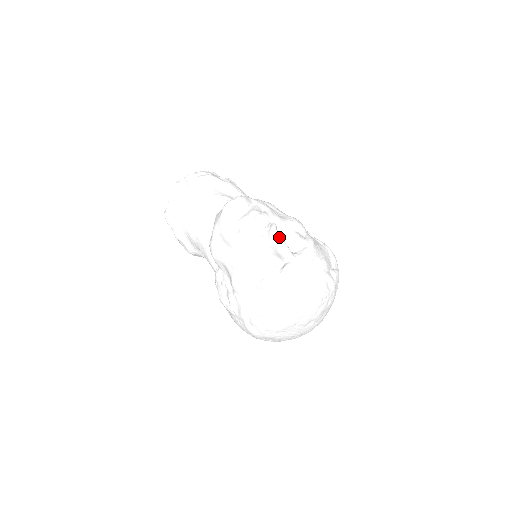
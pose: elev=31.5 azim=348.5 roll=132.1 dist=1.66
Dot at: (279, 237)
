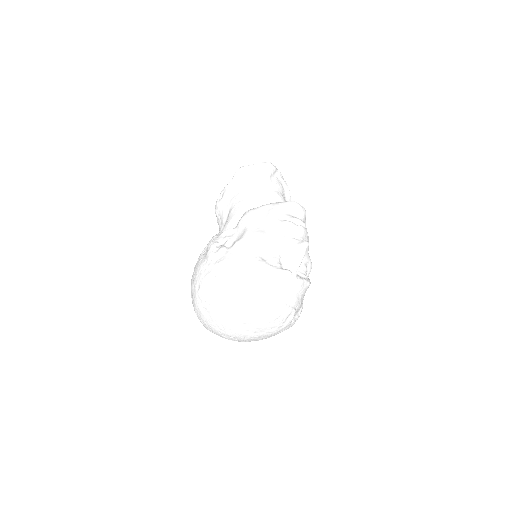
Dot at: occluded
